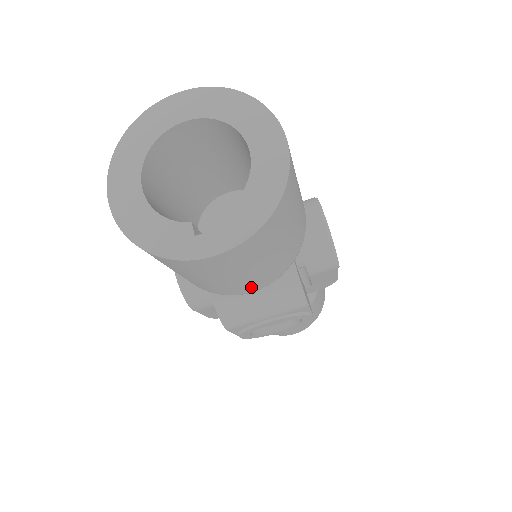
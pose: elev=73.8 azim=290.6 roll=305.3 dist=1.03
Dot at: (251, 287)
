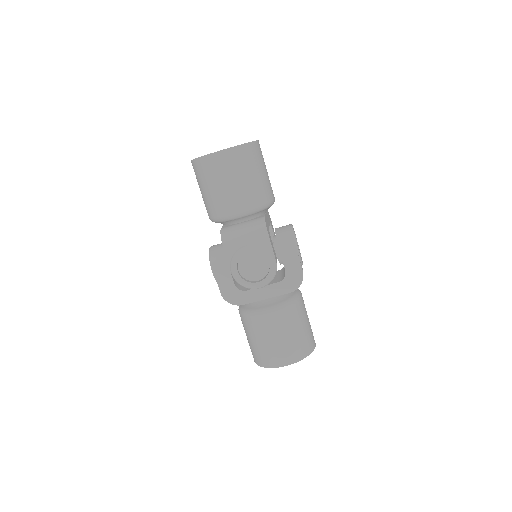
Dot at: (237, 204)
